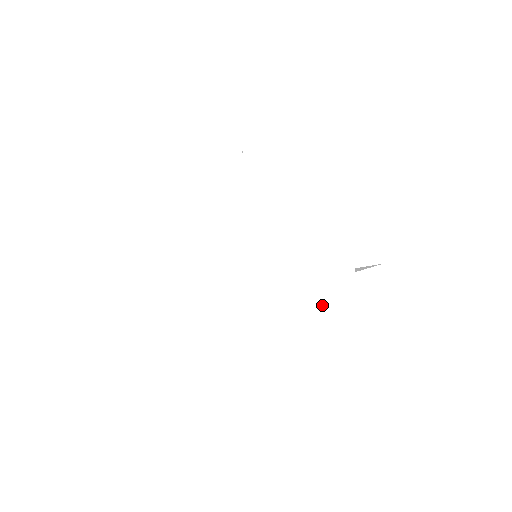
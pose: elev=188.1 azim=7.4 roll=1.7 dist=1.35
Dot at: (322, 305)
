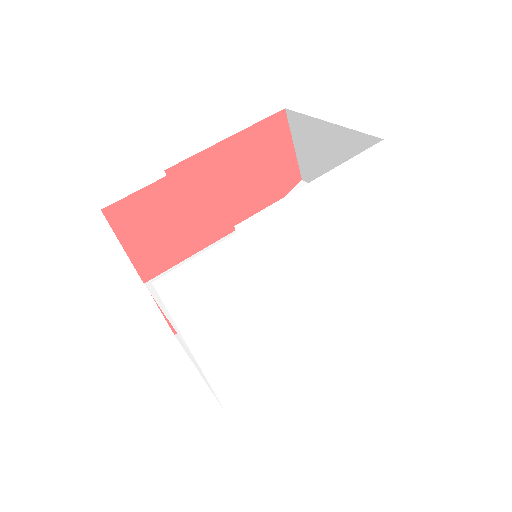
Dot at: (354, 292)
